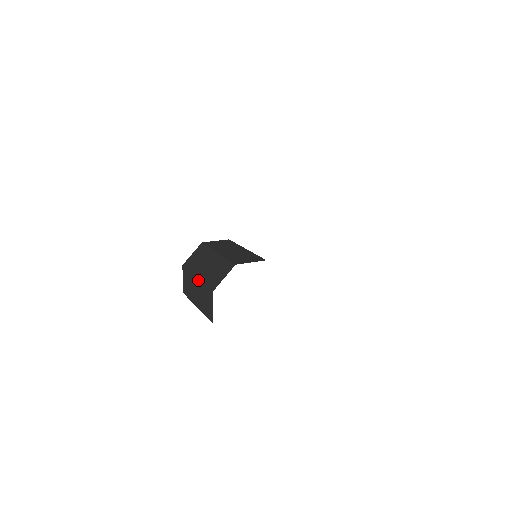
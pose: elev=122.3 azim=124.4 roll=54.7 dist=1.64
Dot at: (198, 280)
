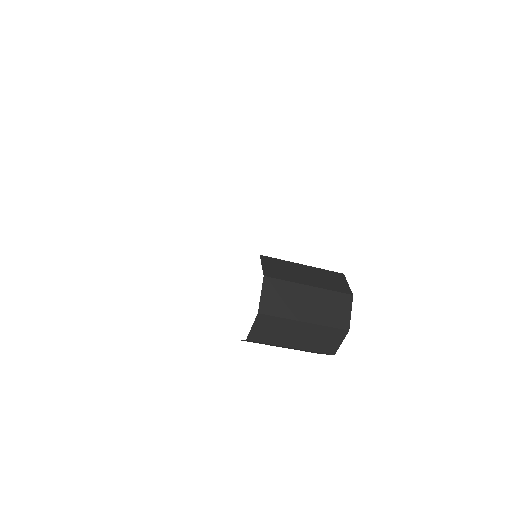
Dot at: (311, 324)
